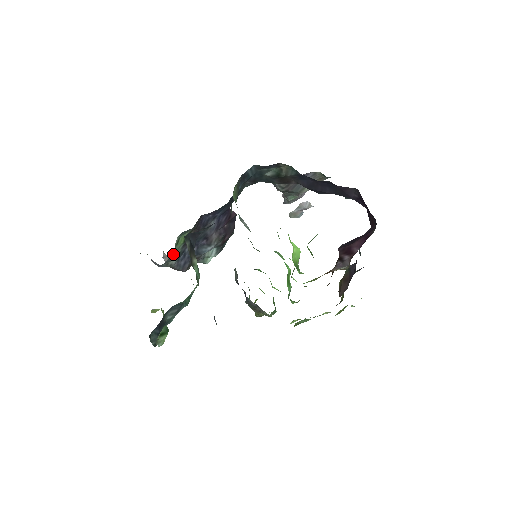
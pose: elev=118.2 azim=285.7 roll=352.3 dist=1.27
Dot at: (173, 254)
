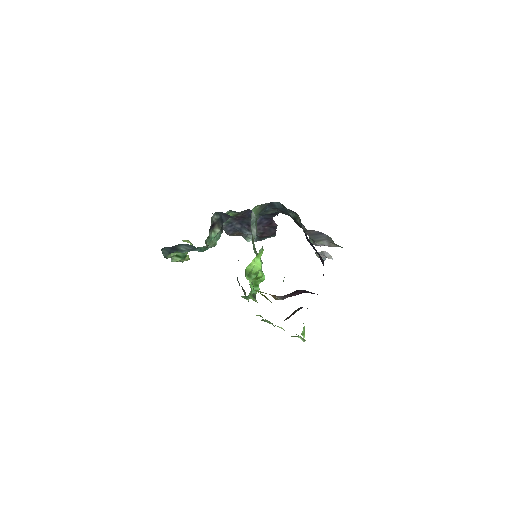
Dot at: occluded
